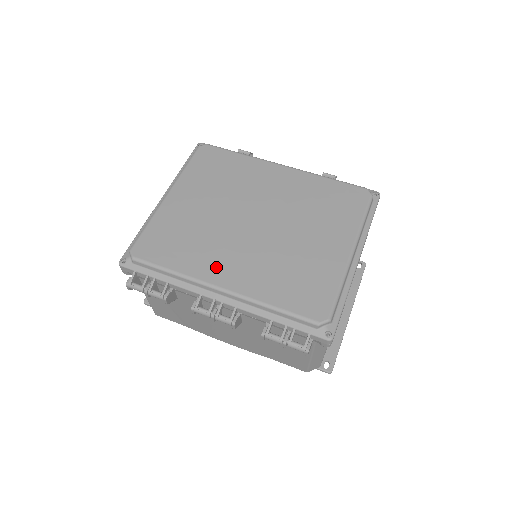
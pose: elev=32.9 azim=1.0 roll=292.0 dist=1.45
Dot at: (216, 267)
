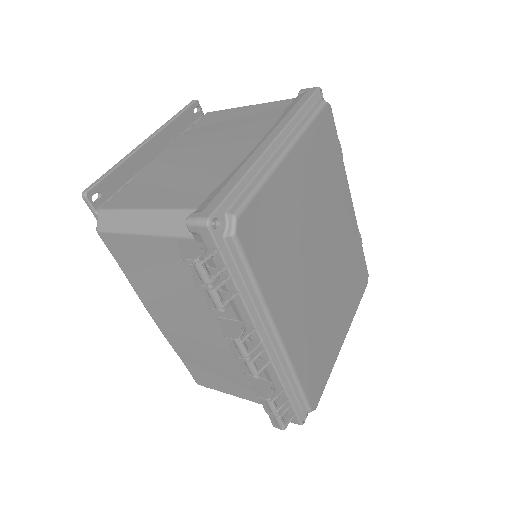
Dot at: (286, 305)
